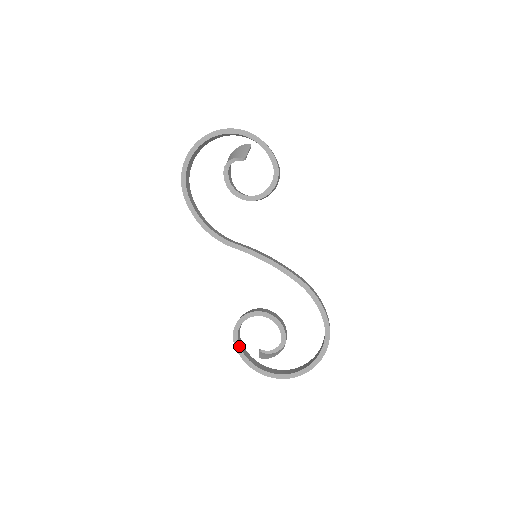
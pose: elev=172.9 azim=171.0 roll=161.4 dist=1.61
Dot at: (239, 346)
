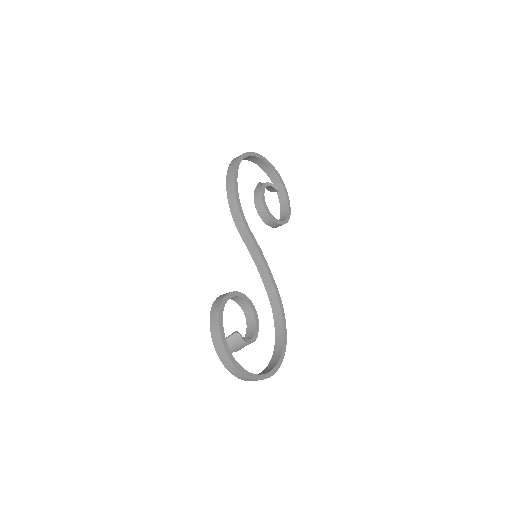
Dot at: occluded
